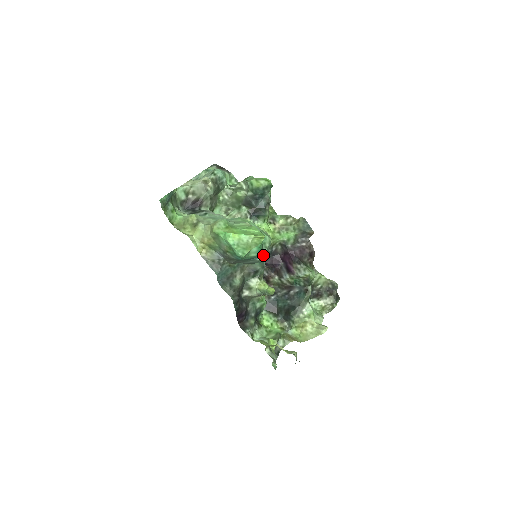
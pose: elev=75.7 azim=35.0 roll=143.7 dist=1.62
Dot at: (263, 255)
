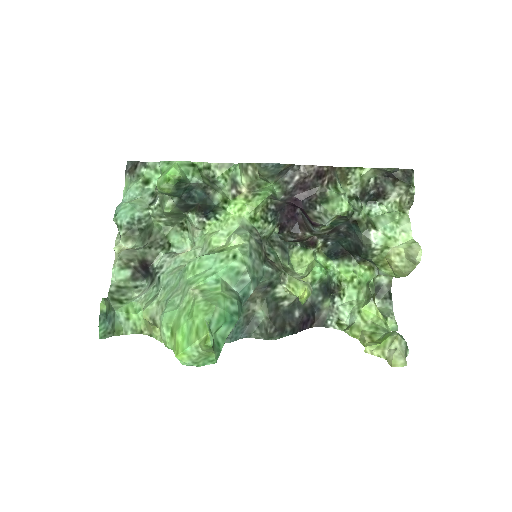
Dot at: (252, 281)
